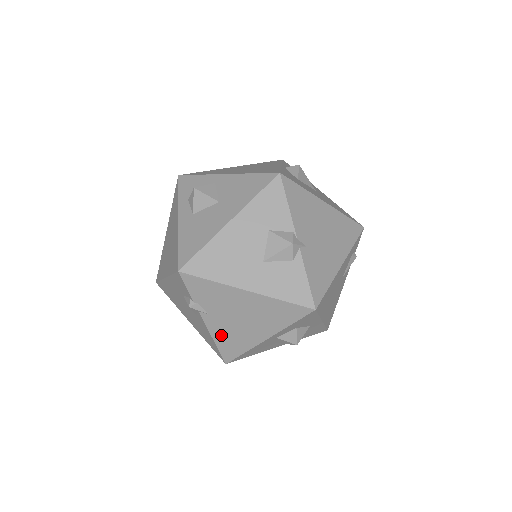
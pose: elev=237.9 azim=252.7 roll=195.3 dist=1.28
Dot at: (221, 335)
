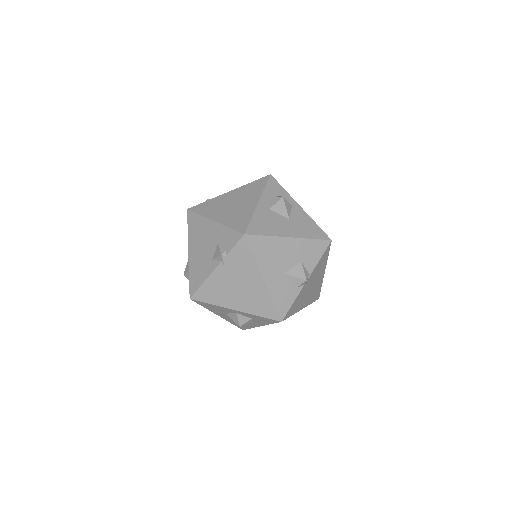
Dot at: (213, 283)
